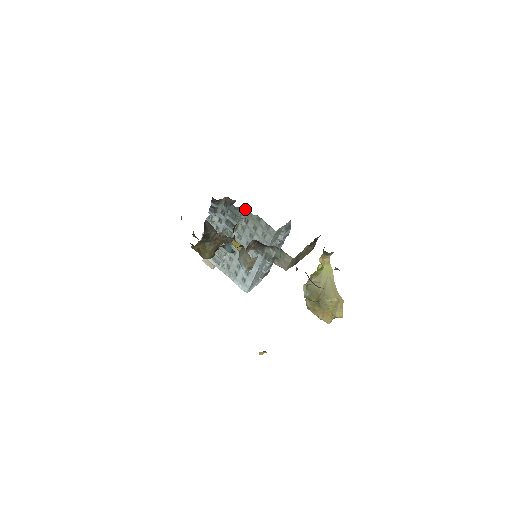
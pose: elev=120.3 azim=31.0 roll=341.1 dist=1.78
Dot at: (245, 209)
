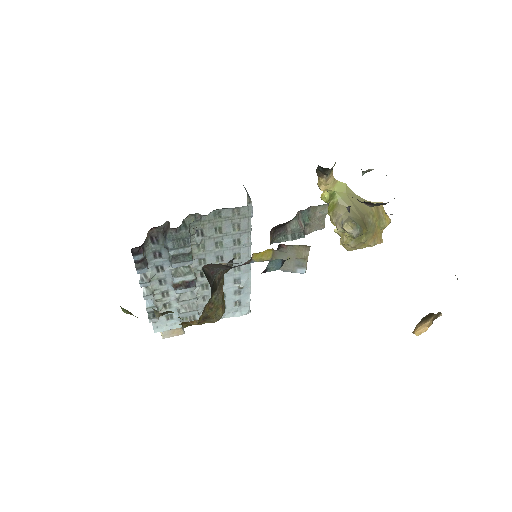
Dot at: (190, 219)
